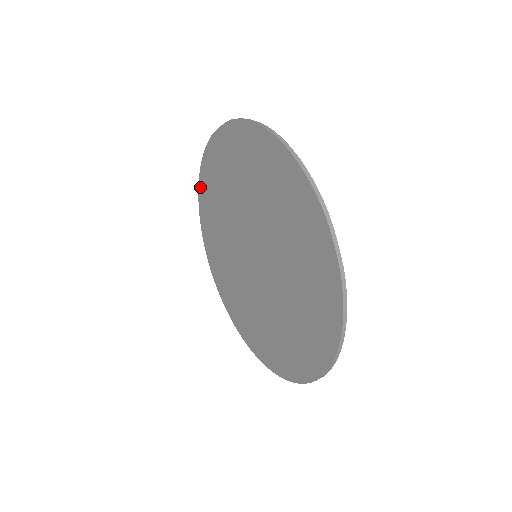
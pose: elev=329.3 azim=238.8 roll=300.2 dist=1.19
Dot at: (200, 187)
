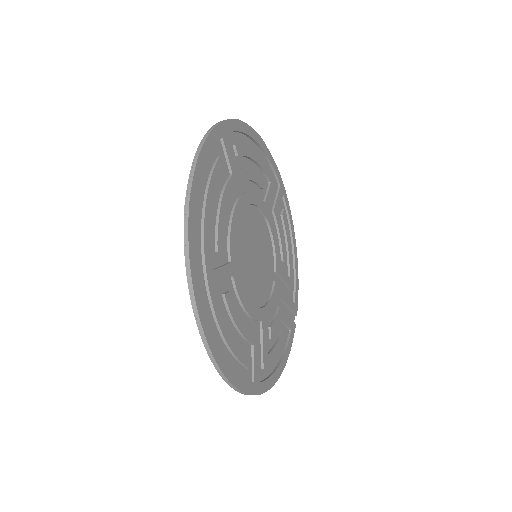
Dot at: (289, 224)
